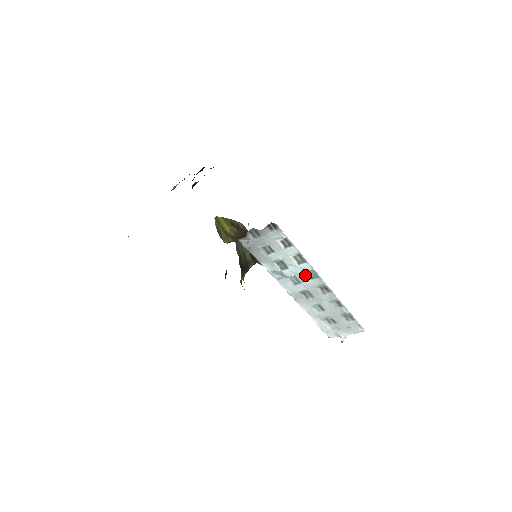
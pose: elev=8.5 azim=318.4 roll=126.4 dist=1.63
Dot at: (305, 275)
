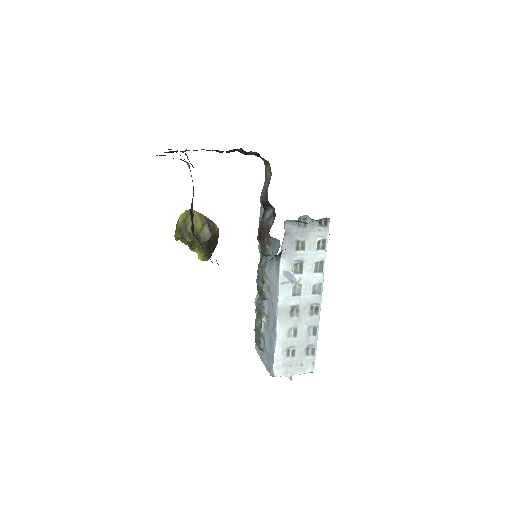
Dot at: (310, 287)
